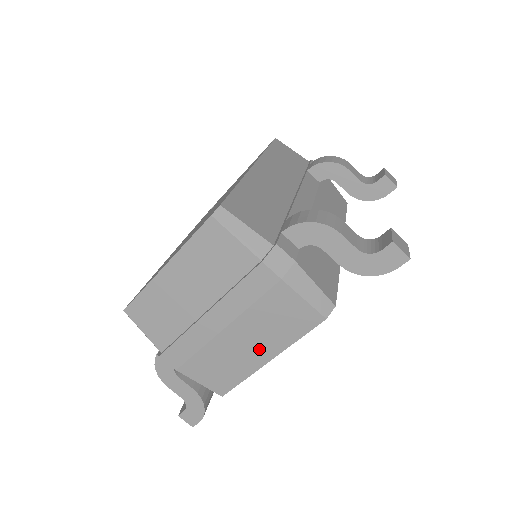
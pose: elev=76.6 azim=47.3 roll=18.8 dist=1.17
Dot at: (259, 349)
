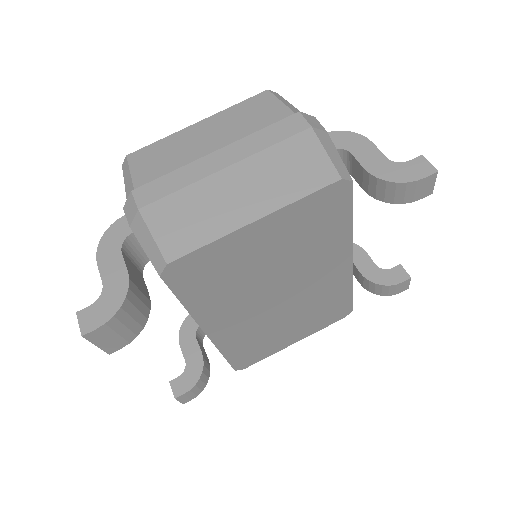
Dot at: (251, 201)
